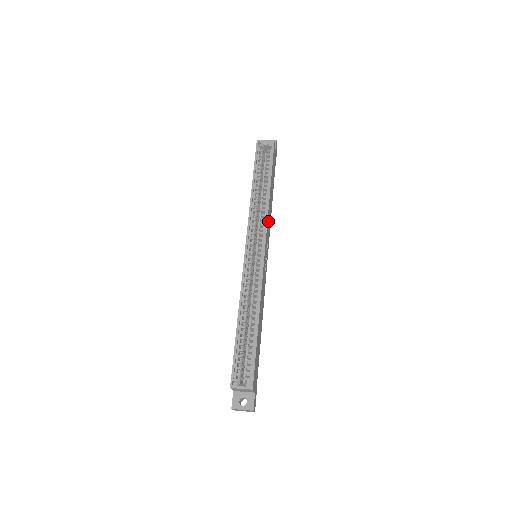
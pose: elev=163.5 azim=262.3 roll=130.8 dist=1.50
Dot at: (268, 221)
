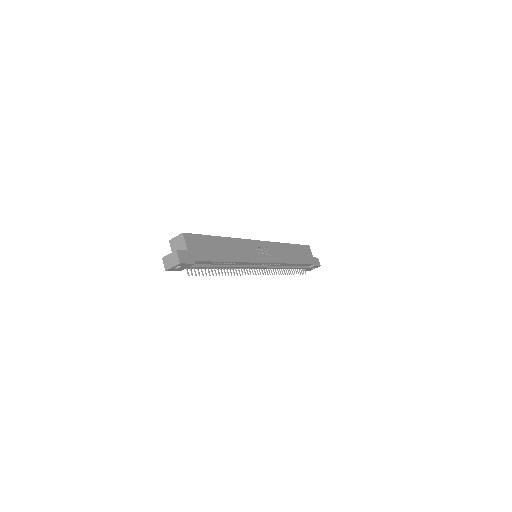
Dot at: (276, 248)
